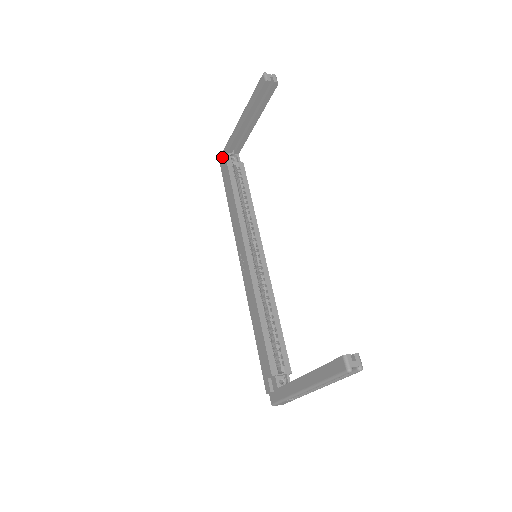
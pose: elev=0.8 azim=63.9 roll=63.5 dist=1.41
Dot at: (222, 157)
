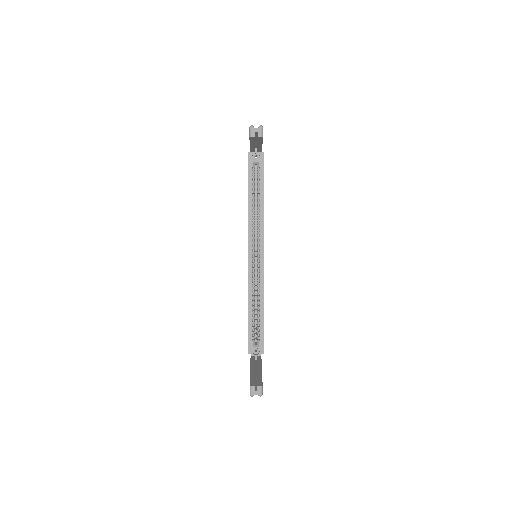
Dot at: (248, 153)
